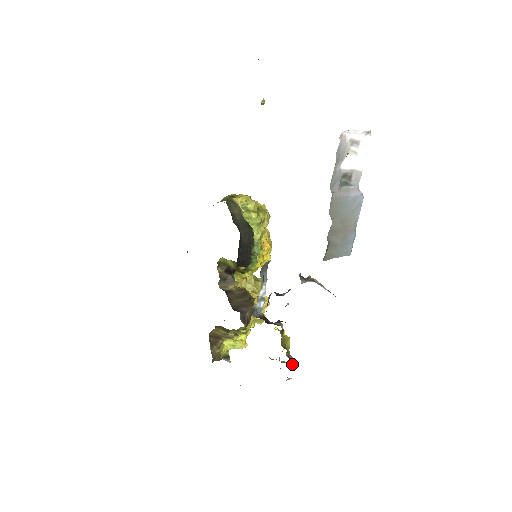
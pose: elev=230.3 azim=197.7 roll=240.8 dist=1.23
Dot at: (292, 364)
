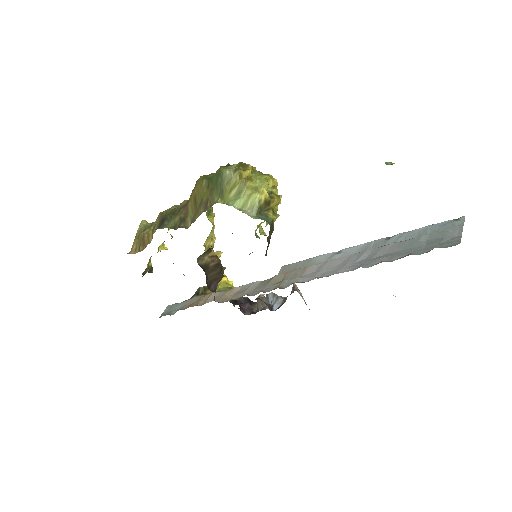
Dot at: occluded
